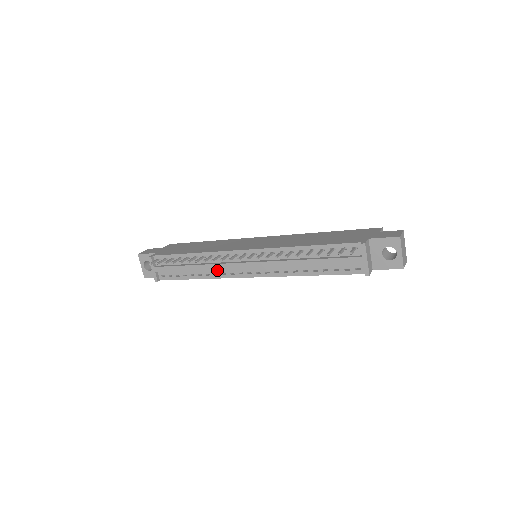
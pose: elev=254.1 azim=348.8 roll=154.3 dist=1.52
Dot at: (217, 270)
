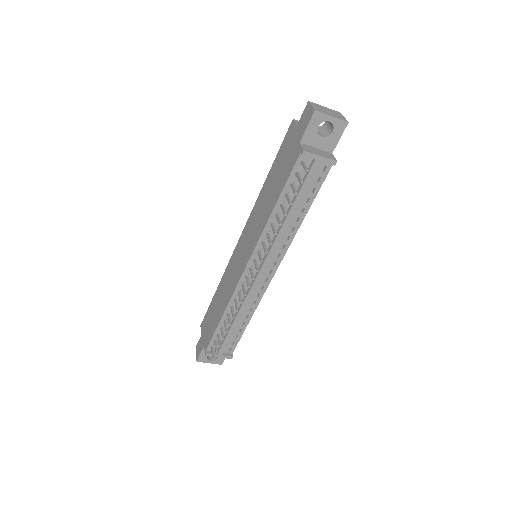
Dot at: (251, 300)
